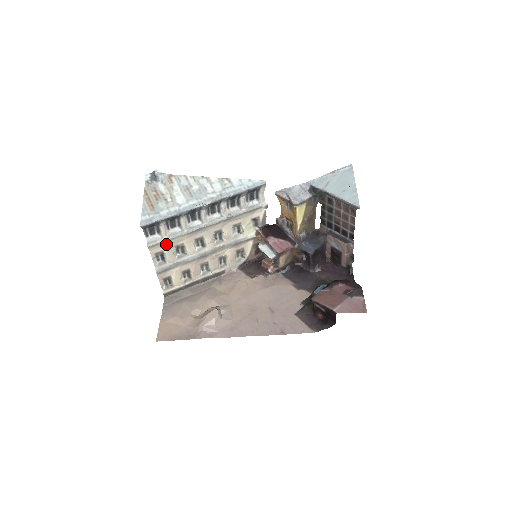
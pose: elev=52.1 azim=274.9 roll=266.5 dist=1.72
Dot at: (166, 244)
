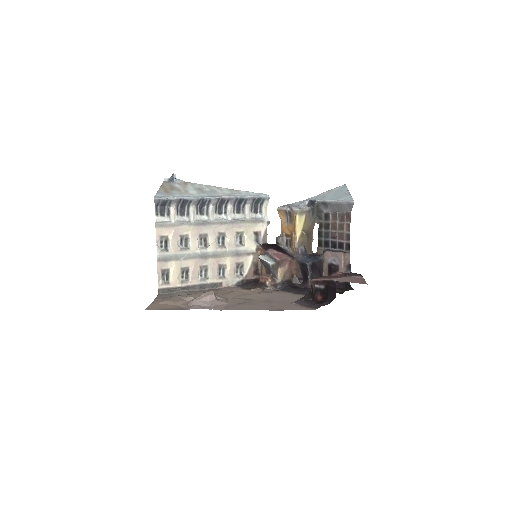
Dot at: (172, 229)
